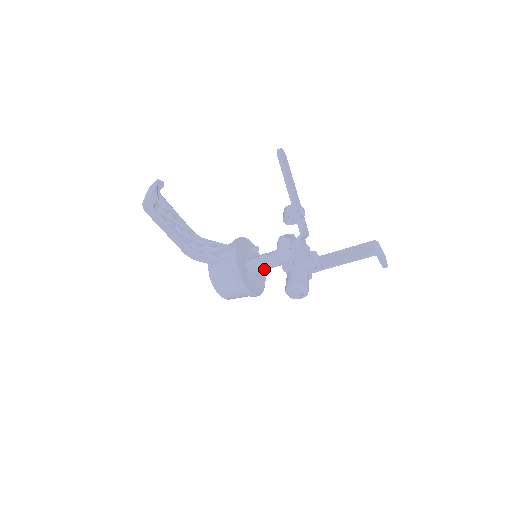
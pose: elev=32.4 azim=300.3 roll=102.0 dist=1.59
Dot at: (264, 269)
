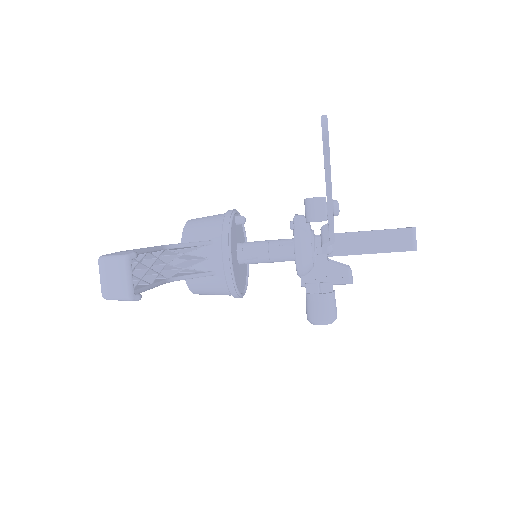
Dot at: occluded
